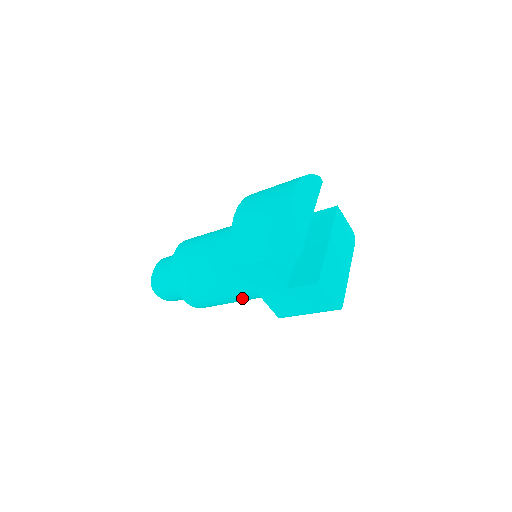
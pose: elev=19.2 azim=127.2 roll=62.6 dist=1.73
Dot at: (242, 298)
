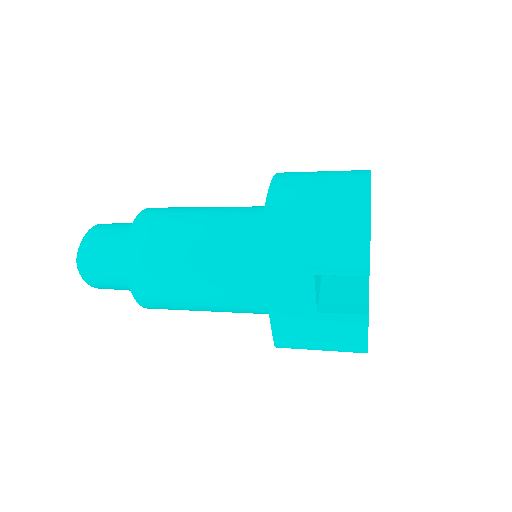
Dot at: (225, 308)
